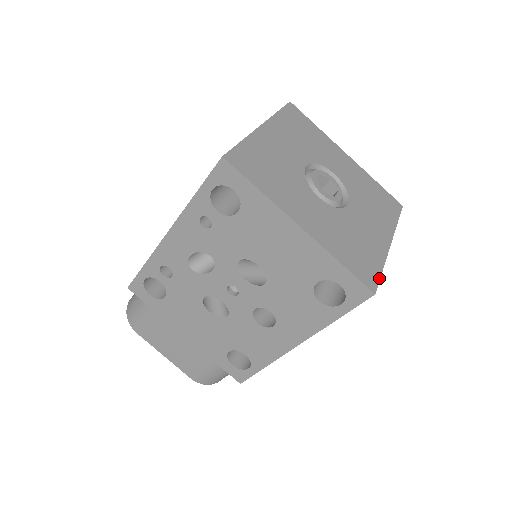
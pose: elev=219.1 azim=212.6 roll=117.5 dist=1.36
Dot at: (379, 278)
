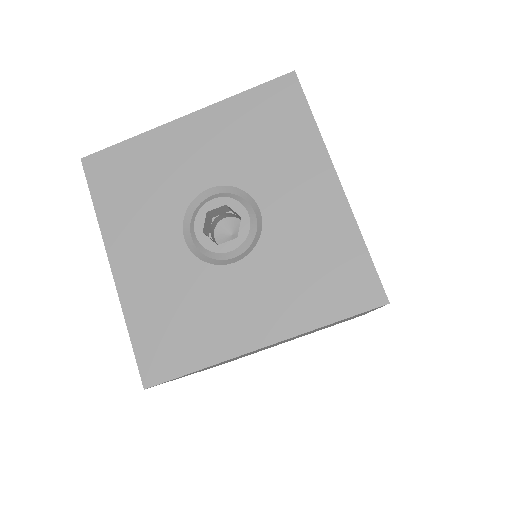
Dot at: (175, 376)
